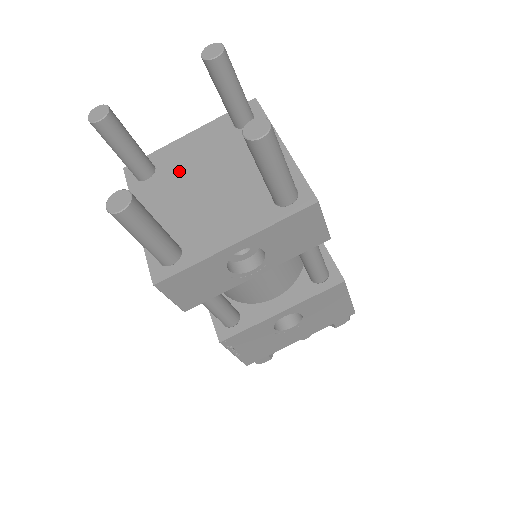
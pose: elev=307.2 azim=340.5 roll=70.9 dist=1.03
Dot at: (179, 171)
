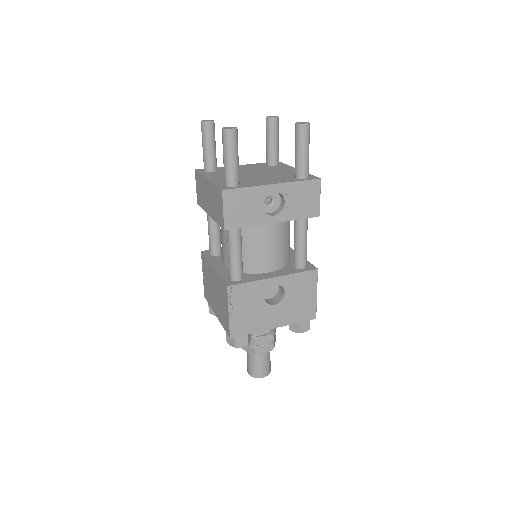
Dot at: occluded
